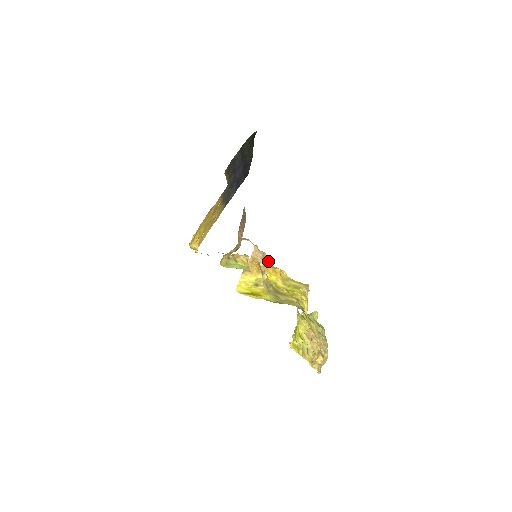
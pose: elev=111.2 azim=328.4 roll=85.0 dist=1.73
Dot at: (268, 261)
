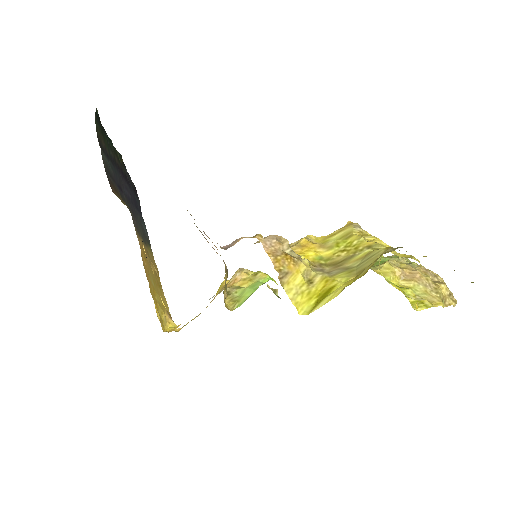
Dot at: occluded
